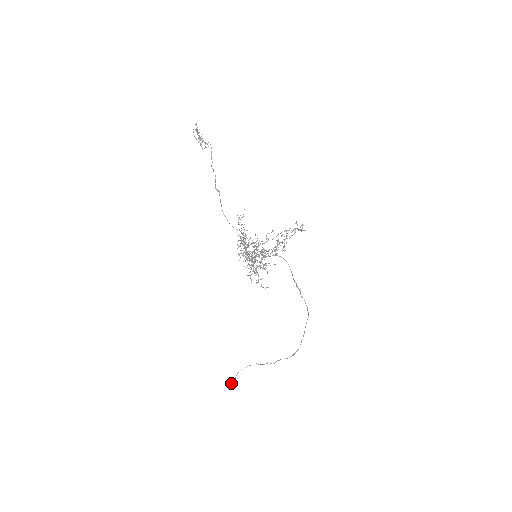
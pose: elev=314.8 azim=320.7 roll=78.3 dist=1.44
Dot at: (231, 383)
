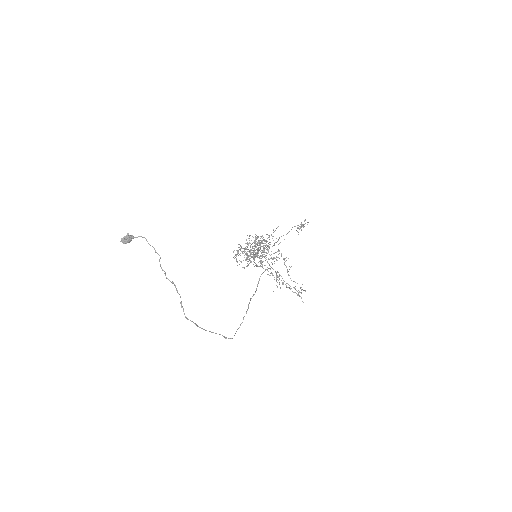
Dot at: (132, 235)
